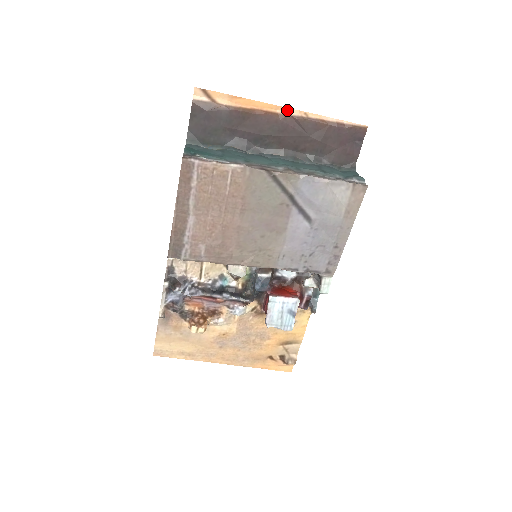
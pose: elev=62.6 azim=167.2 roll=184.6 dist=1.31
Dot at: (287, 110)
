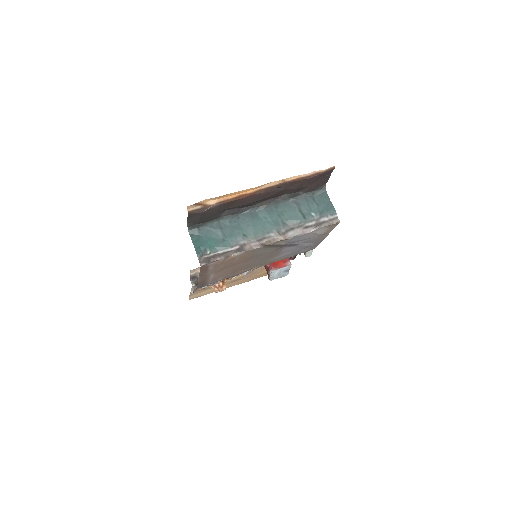
Dot at: (267, 184)
